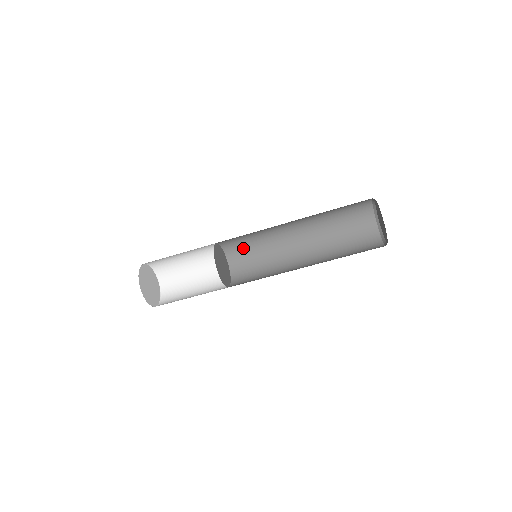
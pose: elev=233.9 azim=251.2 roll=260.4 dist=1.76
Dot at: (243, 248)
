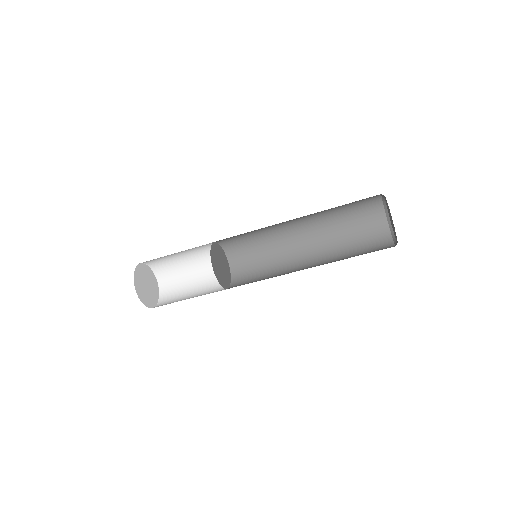
Dot at: (248, 258)
